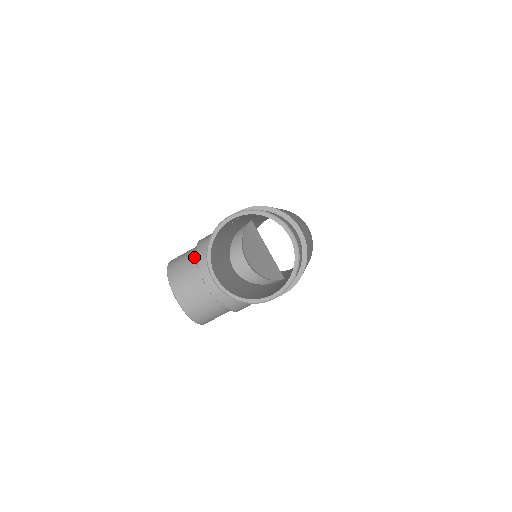
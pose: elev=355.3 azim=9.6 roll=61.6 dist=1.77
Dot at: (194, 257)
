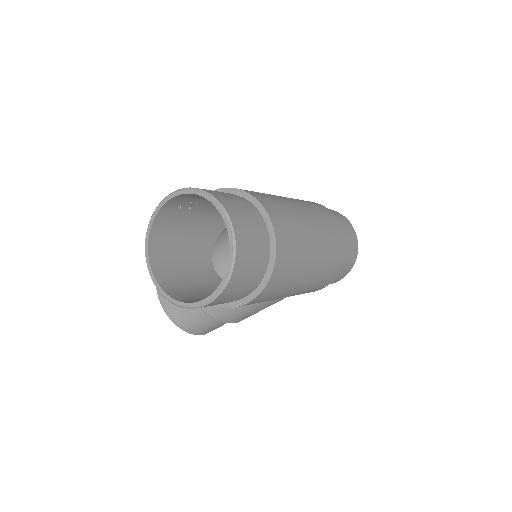
Dot at: occluded
